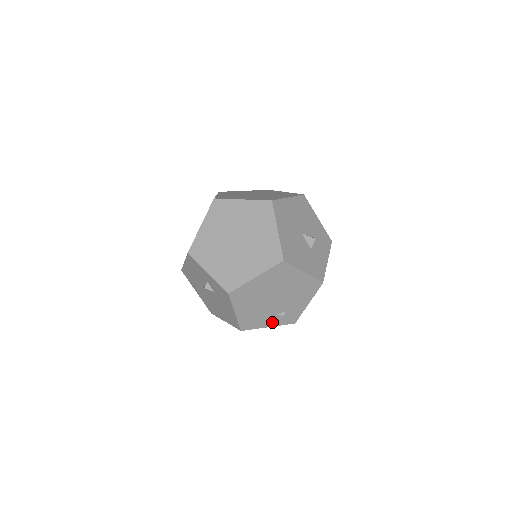
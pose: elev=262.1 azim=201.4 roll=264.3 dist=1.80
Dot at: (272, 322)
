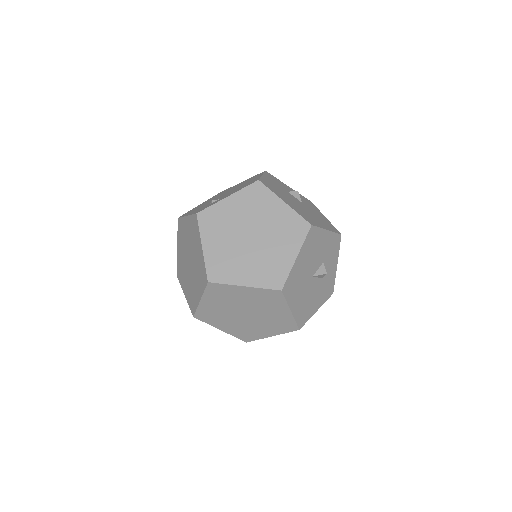
Dot at: occluded
